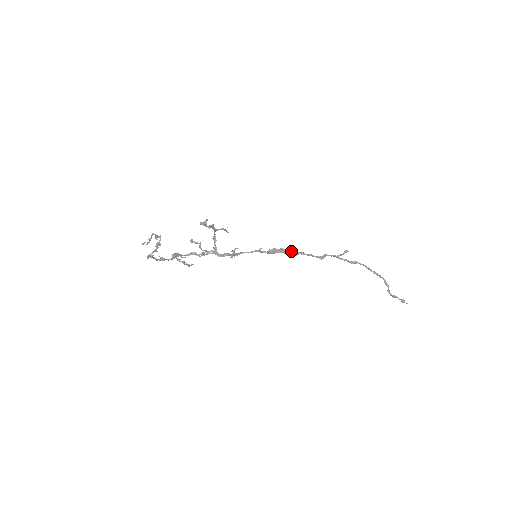
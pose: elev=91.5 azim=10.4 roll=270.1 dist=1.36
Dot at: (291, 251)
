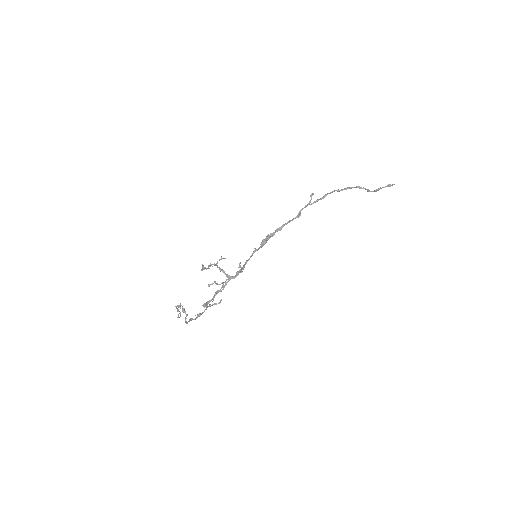
Dot at: (275, 231)
